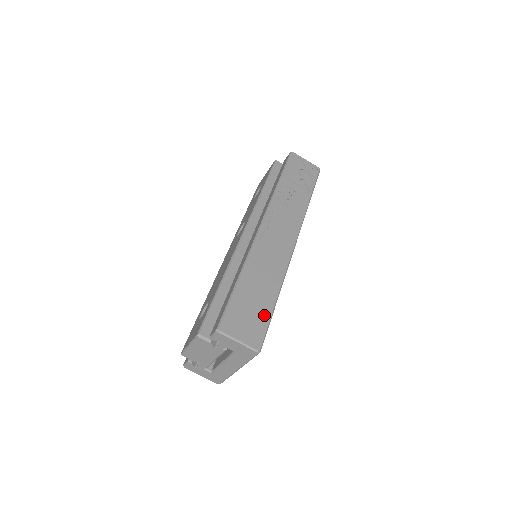
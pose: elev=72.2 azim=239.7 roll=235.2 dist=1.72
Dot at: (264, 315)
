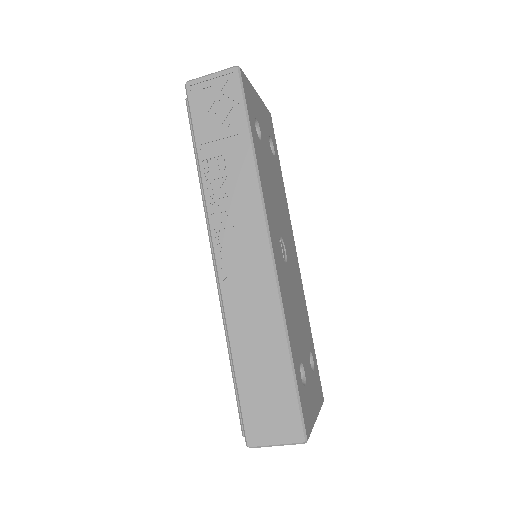
Dot at: (286, 391)
